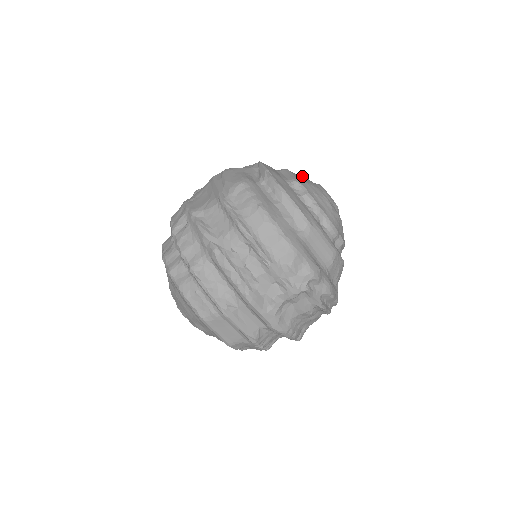
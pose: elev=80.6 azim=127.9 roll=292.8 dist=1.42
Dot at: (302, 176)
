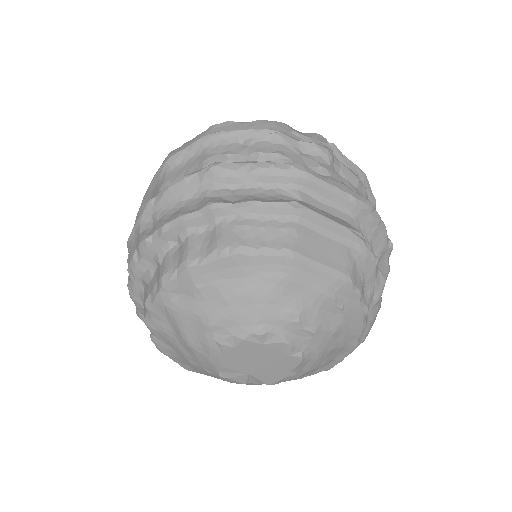
Dot at: occluded
